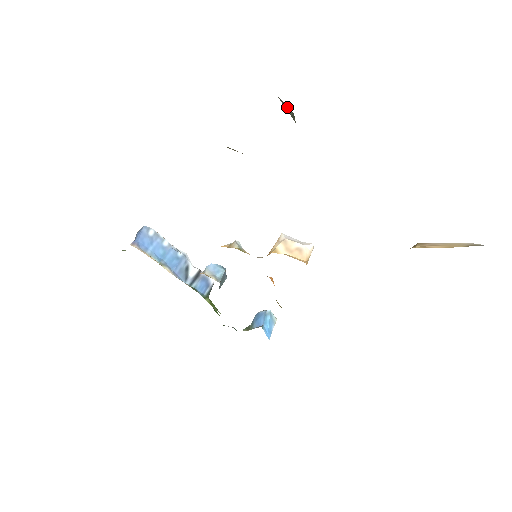
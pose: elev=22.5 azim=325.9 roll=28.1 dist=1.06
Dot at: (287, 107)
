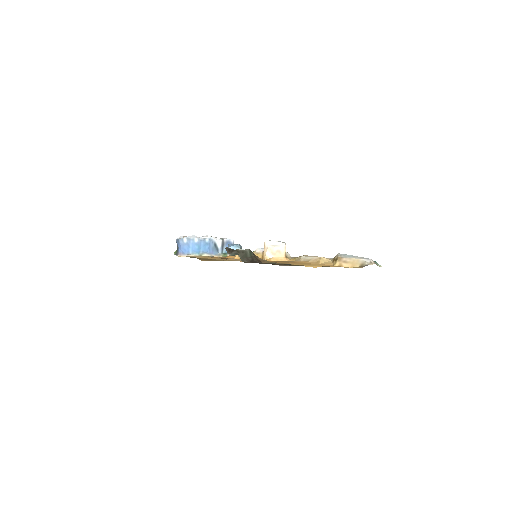
Dot at: (246, 253)
